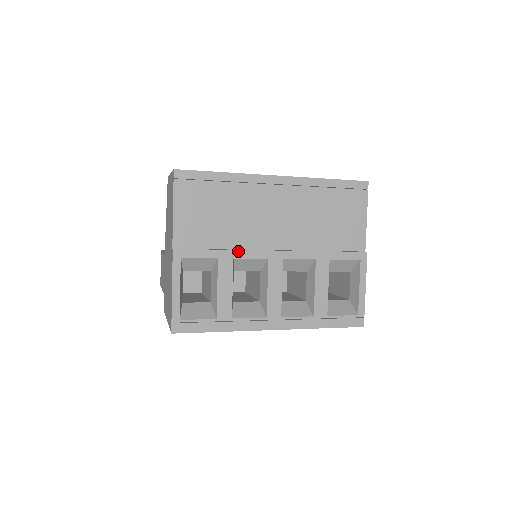
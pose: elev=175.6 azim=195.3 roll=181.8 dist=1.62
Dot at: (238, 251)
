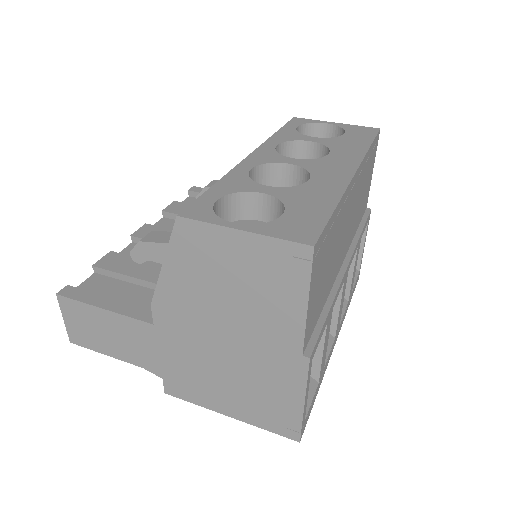
Dot at: (335, 296)
